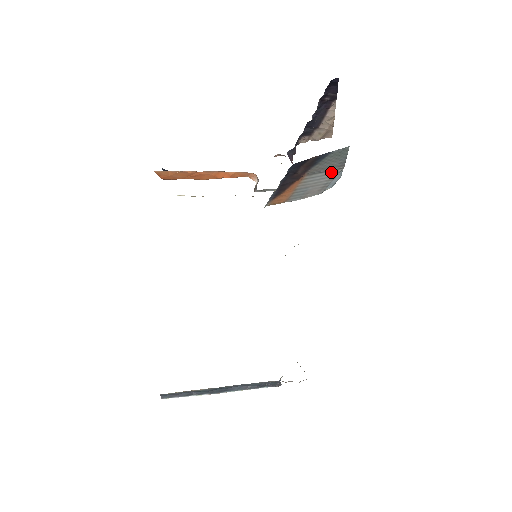
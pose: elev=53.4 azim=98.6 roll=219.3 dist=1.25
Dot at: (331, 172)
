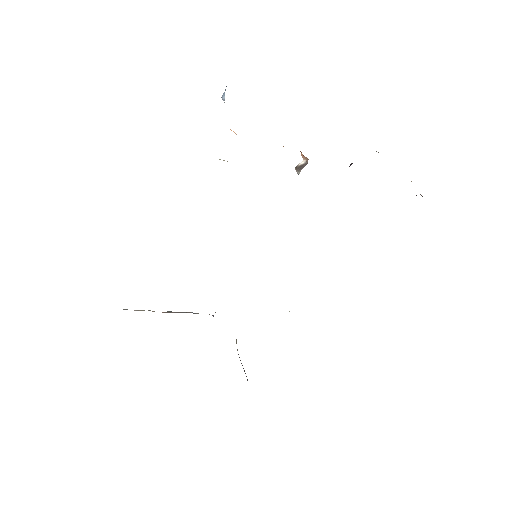
Dot at: occluded
